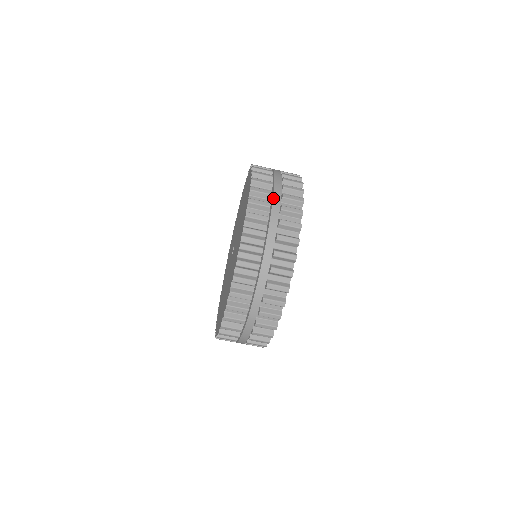
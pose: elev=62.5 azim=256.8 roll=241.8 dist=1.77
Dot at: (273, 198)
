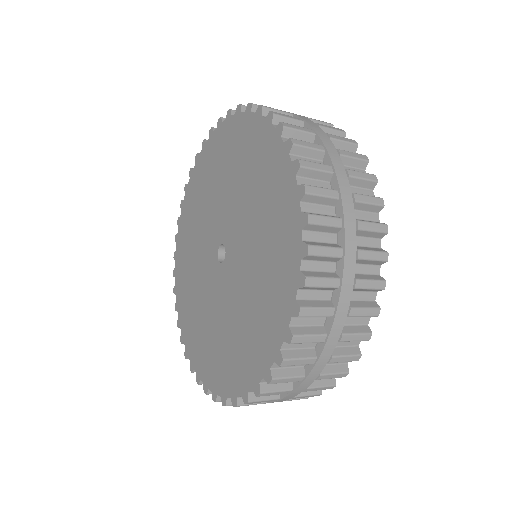
Dot at: (344, 266)
